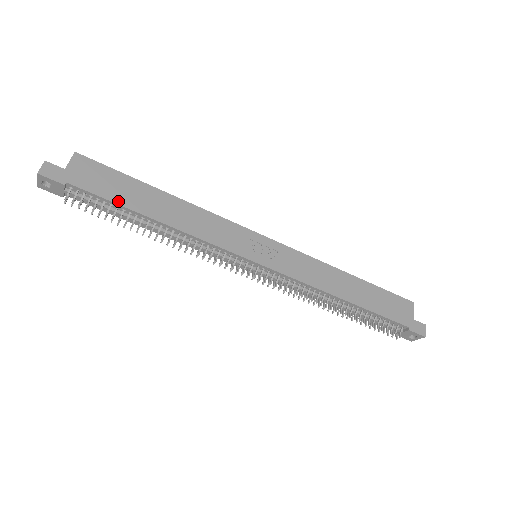
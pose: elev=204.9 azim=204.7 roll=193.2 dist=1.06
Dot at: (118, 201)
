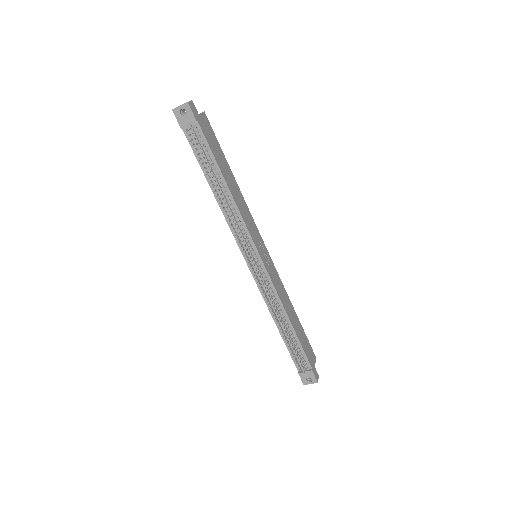
Dot at: (215, 156)
